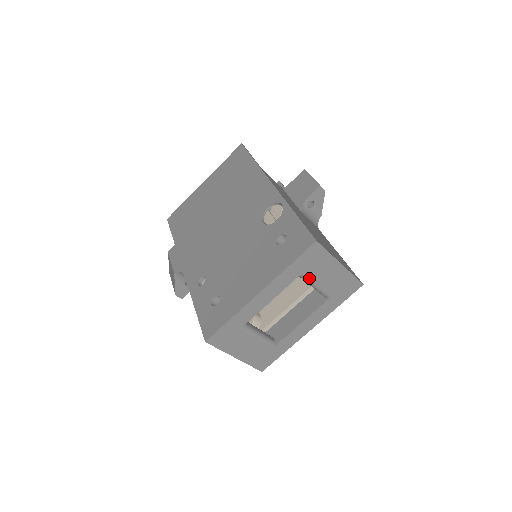
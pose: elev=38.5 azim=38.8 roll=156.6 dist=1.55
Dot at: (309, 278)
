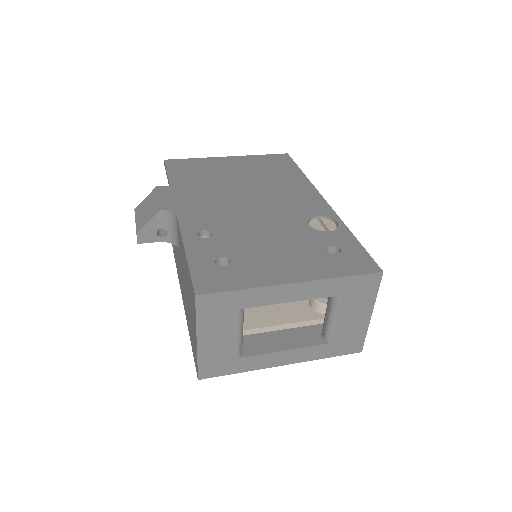
Dot at: (340, 306)
